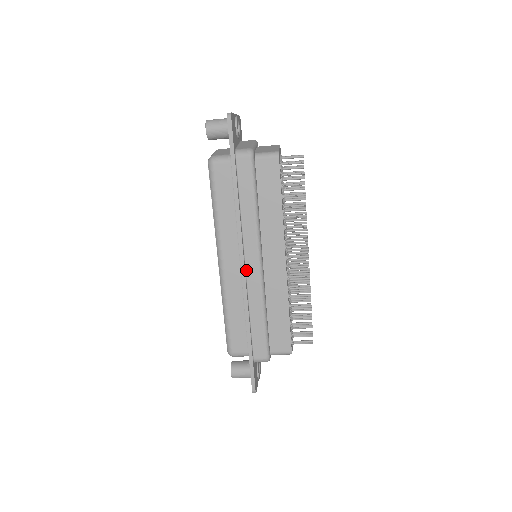
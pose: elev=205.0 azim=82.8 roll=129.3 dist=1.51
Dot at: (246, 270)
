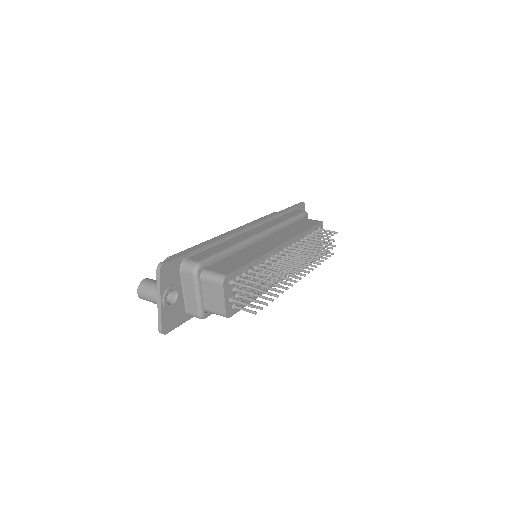
Dot at: occluded
